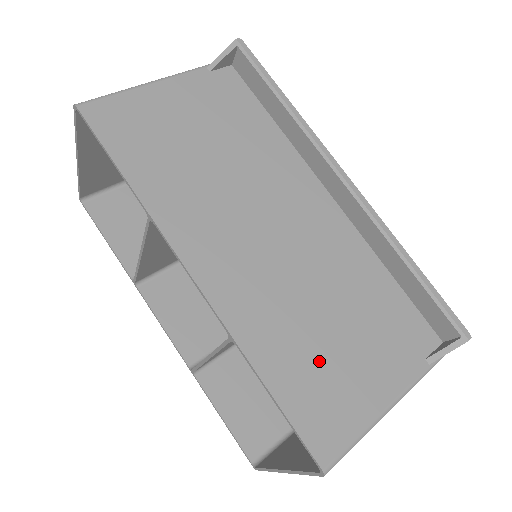
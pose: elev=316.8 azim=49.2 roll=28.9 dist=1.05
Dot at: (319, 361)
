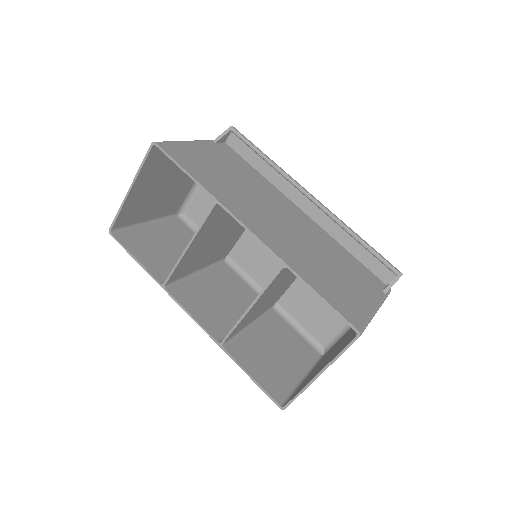
Dot at: (333, 282)
